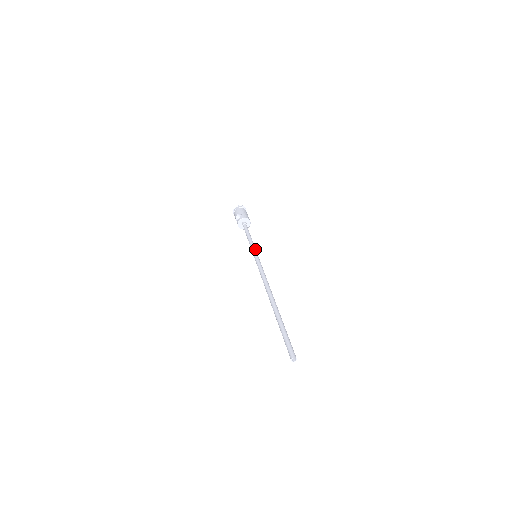
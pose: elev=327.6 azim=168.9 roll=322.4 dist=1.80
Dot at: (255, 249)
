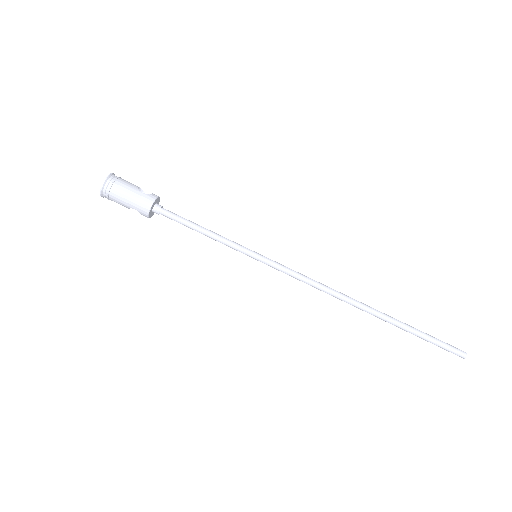
Dot at: (241, 250)
